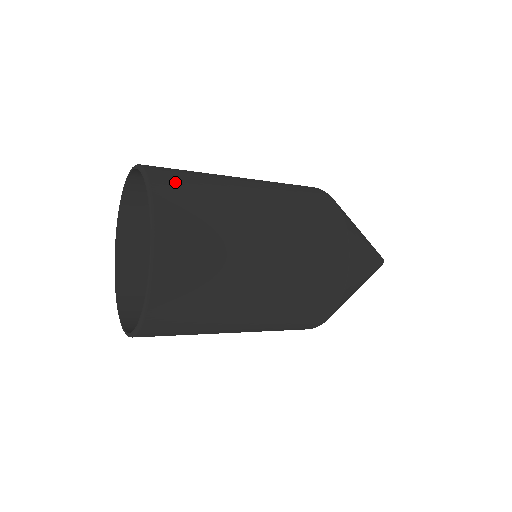
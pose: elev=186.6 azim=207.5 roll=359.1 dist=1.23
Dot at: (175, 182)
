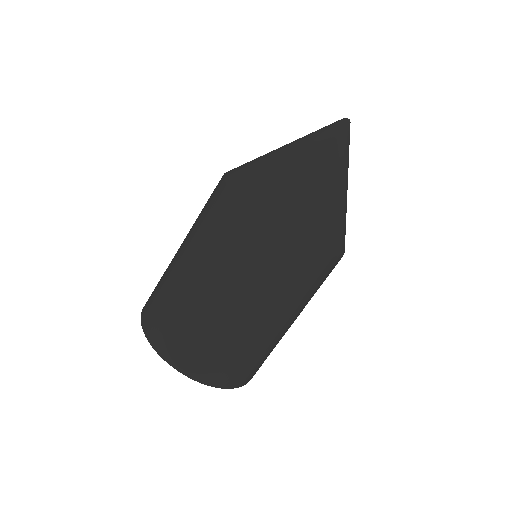
Dot at: (164, 333)
